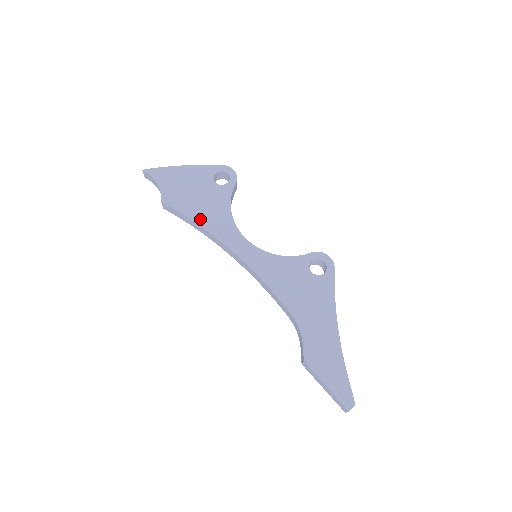
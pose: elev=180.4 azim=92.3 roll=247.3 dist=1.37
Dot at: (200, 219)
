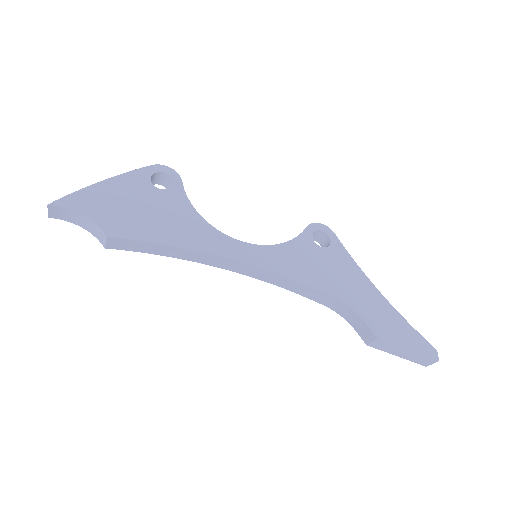
Dot at: (173, 239)
